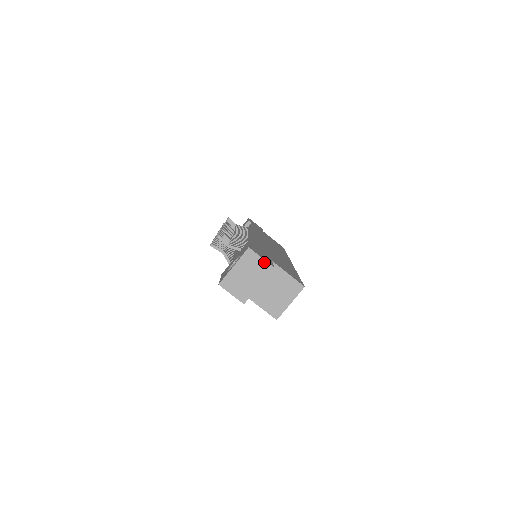
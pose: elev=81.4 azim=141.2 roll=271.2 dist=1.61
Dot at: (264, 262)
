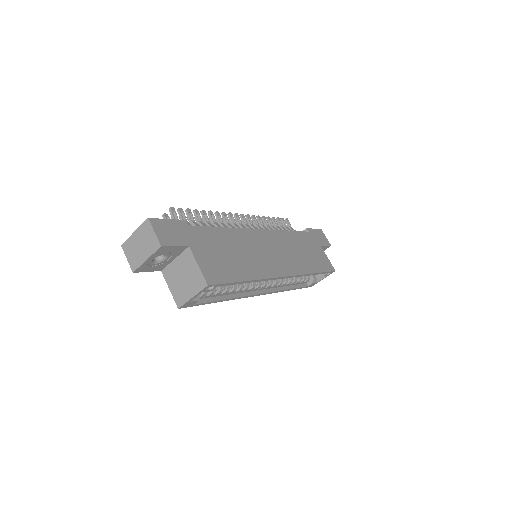
Dot at: (155, 237)
